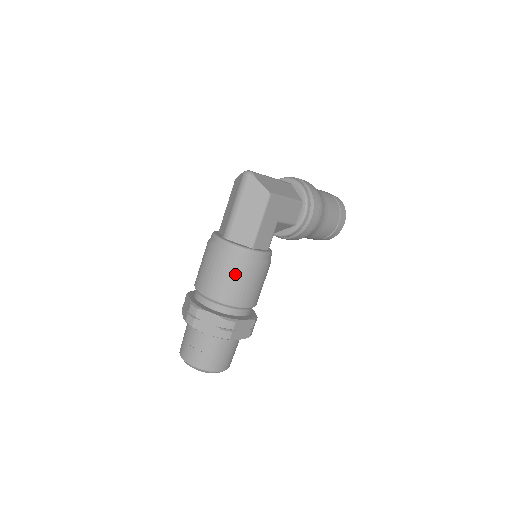
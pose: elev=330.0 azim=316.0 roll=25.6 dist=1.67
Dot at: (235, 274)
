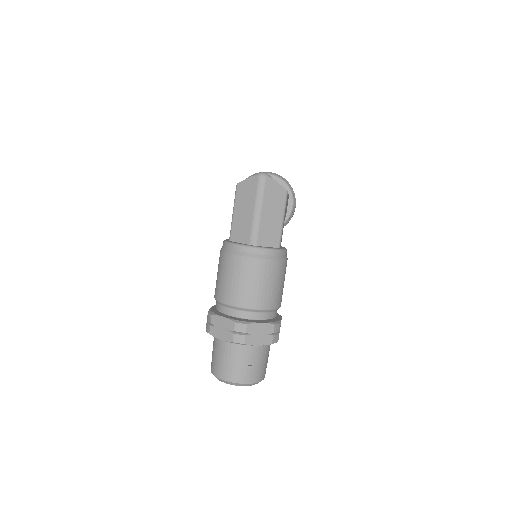
Dot at: (274, 277)
